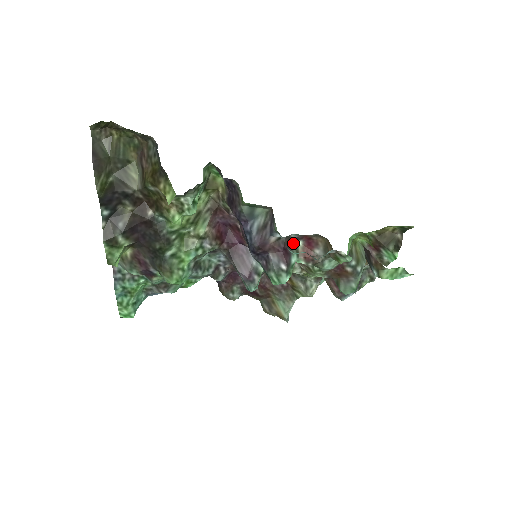
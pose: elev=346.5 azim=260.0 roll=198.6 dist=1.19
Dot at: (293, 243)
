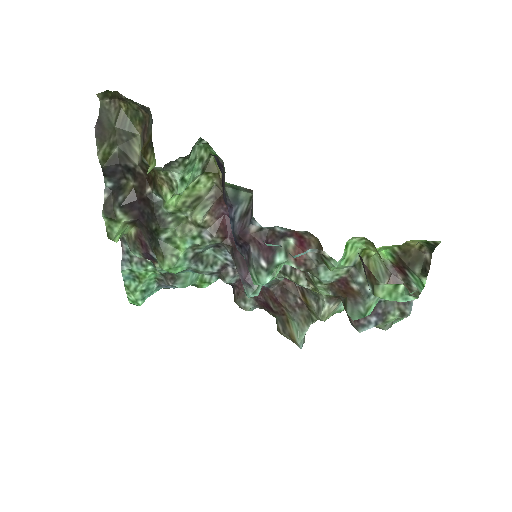
Dot at: (282, 239)
